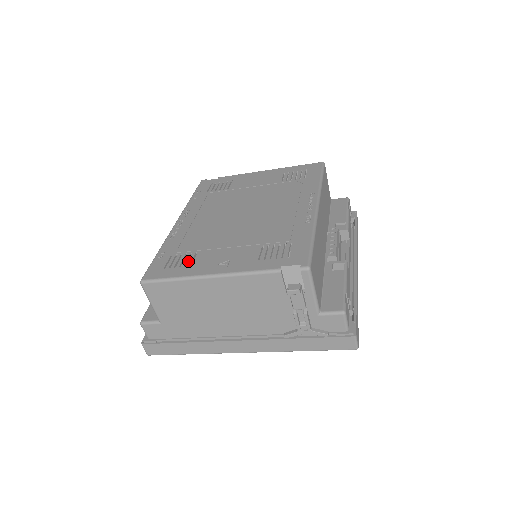
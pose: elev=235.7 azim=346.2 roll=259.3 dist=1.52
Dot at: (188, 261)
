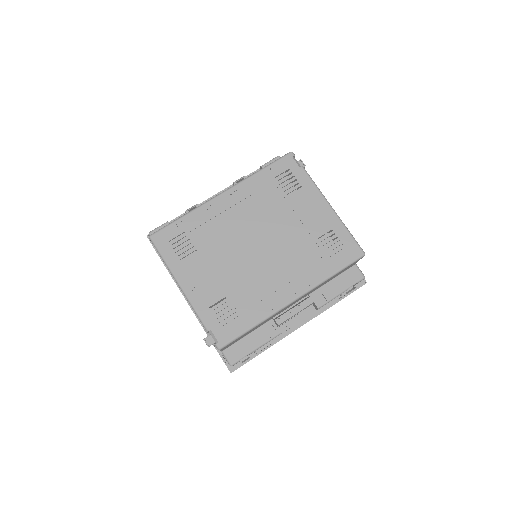
Dot at: occluded
